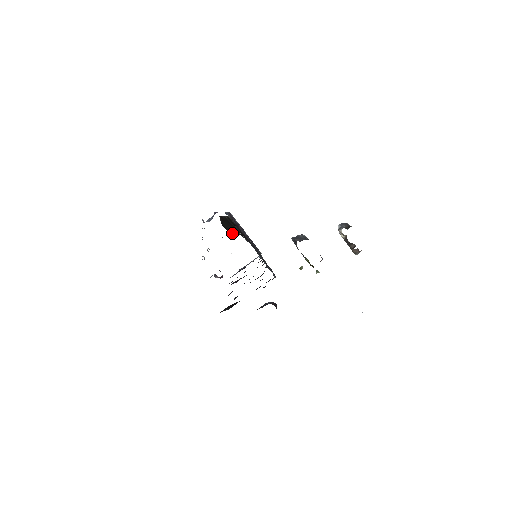
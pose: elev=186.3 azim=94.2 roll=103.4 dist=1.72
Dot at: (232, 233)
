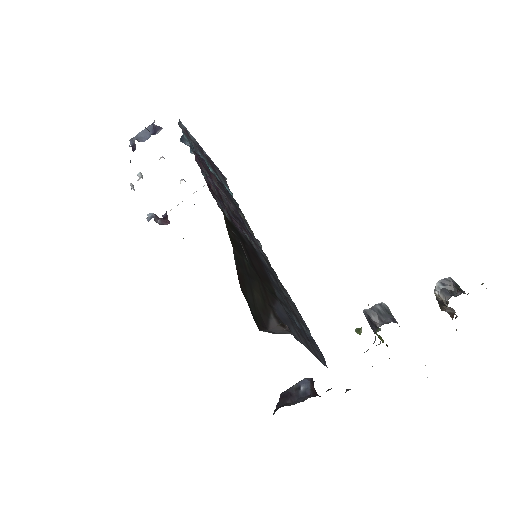
Dot at: (270, 326)
